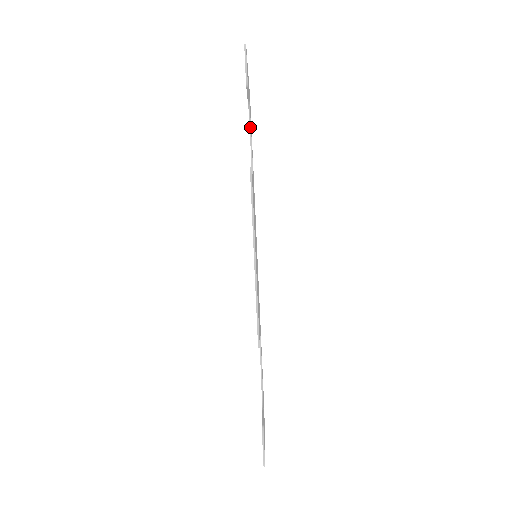
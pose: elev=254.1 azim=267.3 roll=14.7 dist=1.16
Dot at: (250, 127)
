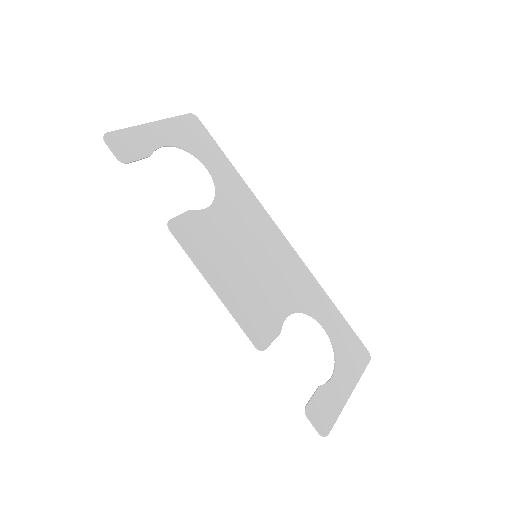
Dot at: (191, 153)
